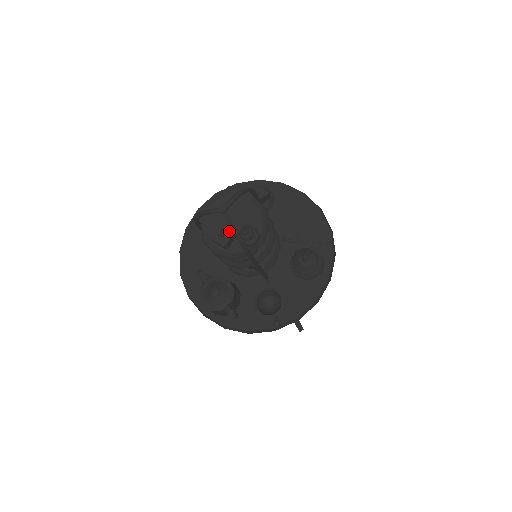
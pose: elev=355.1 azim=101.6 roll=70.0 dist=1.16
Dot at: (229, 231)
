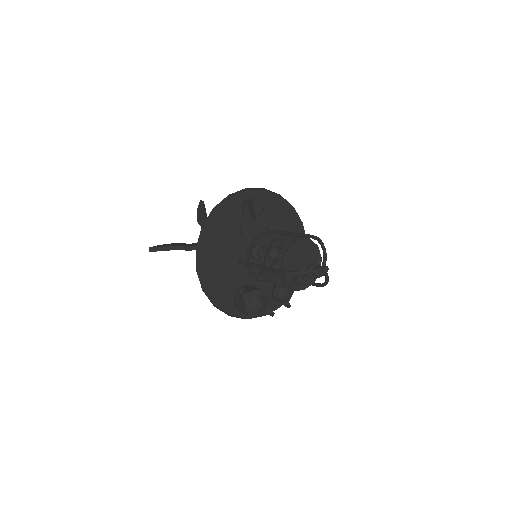
Dot at: occluded
